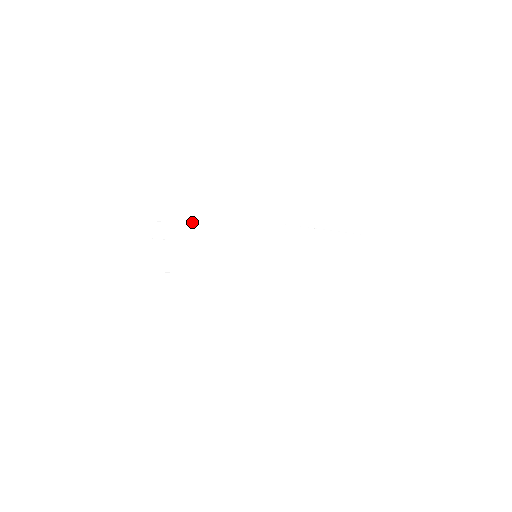
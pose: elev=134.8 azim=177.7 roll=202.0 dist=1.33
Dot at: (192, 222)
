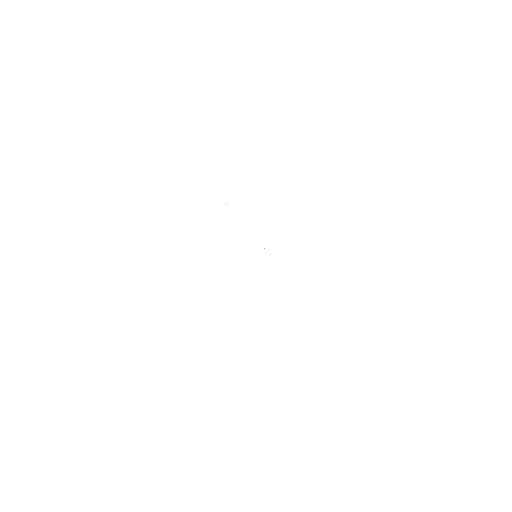
Dot at: occluded
